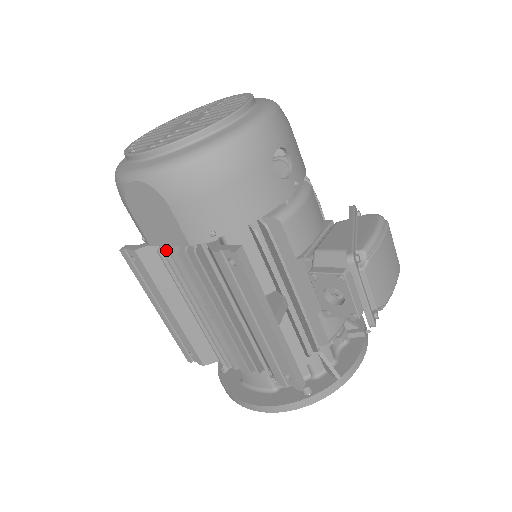
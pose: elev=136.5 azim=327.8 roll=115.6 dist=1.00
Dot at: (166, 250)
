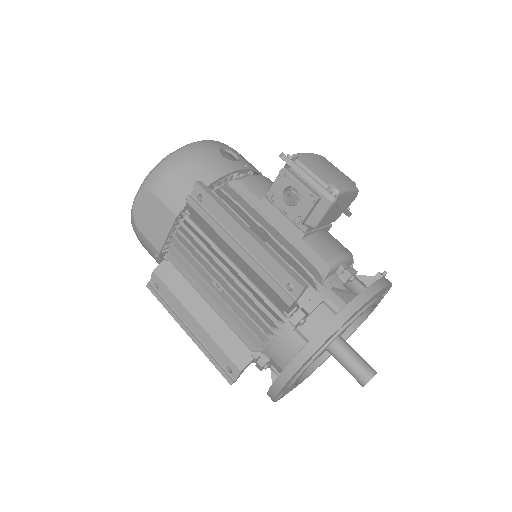
Dot at: (170, 248)
